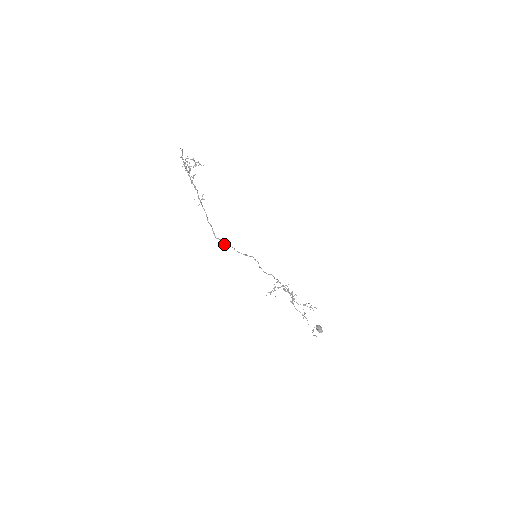
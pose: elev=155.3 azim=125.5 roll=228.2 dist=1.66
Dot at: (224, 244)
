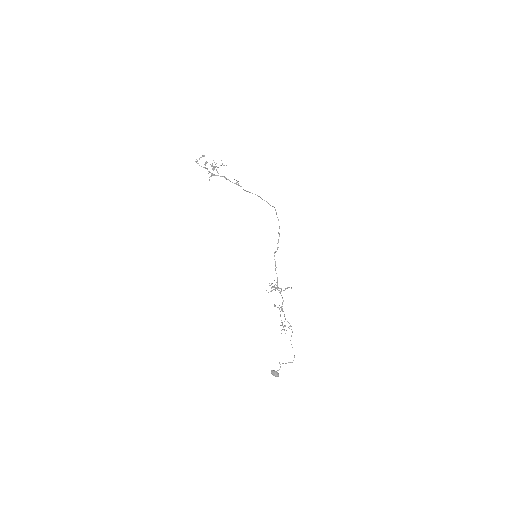
Dot at: occluded
